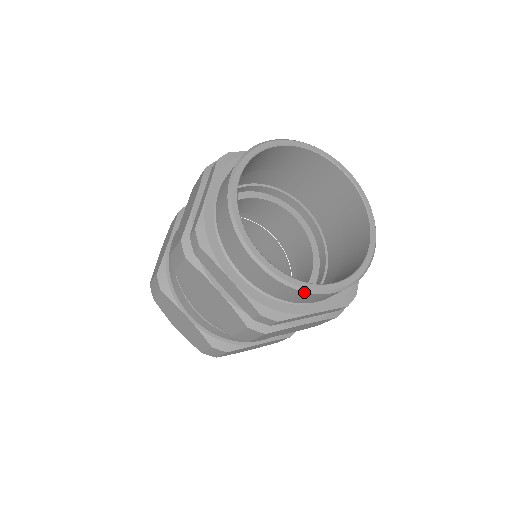
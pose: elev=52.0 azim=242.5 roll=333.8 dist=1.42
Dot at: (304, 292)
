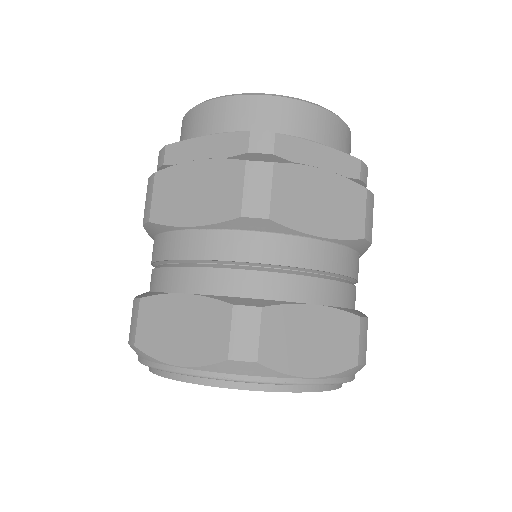
Dot at: (281, 98)
